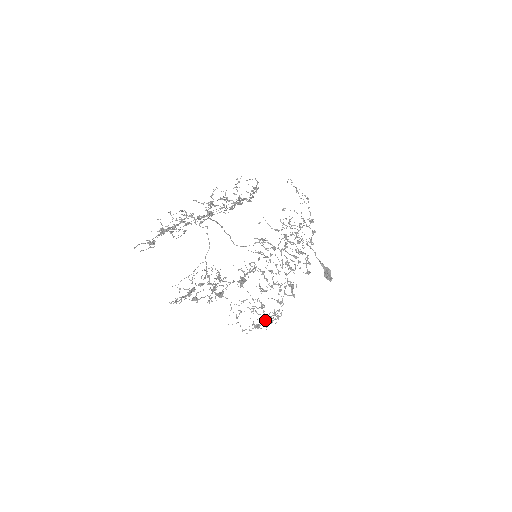
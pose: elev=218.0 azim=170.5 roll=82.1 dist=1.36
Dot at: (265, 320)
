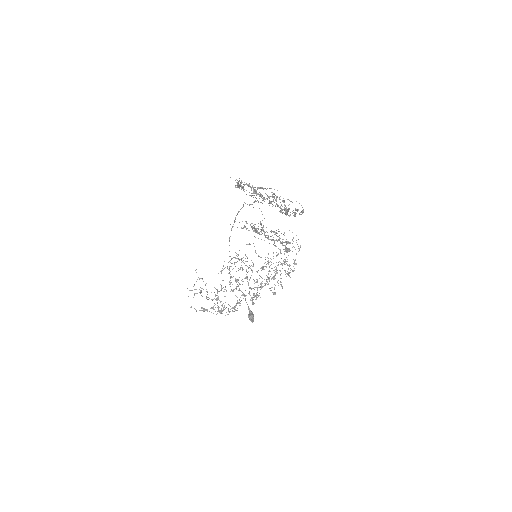
Dot at: (224, 307)
